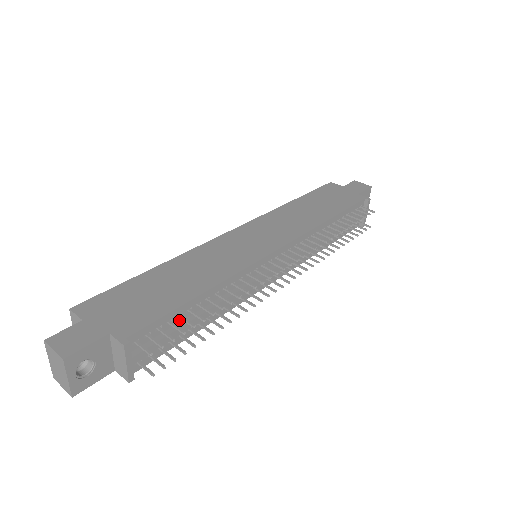
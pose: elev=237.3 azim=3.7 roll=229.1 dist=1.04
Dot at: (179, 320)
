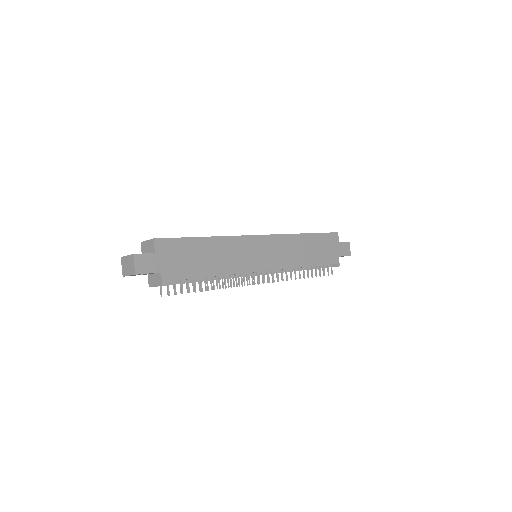
Dot at: (193, 279)
